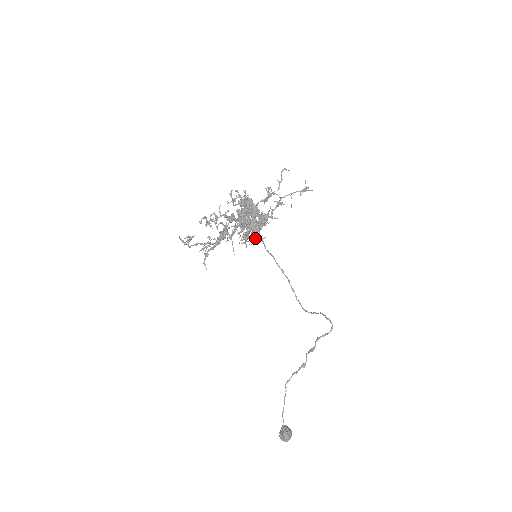
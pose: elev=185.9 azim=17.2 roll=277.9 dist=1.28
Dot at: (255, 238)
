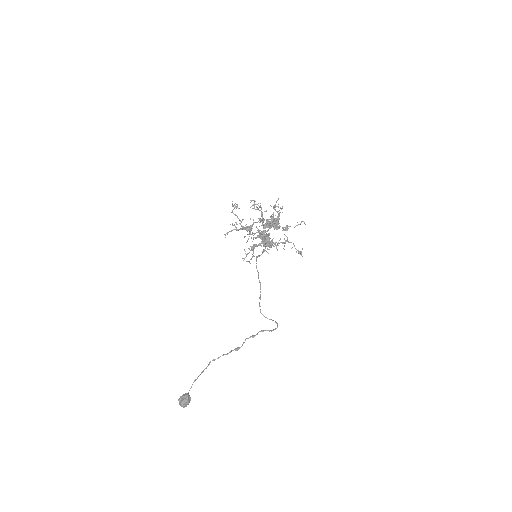
Dot at: (265, 243)
